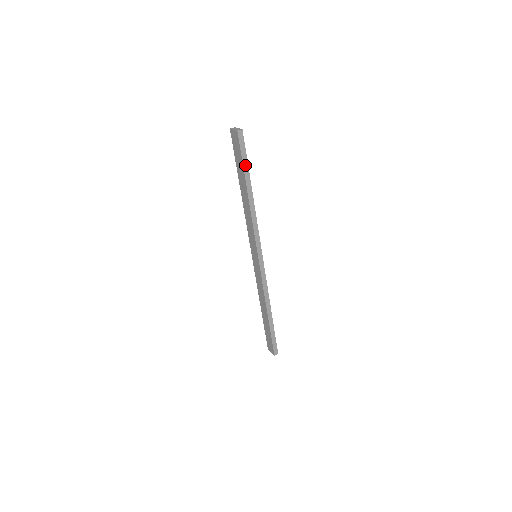
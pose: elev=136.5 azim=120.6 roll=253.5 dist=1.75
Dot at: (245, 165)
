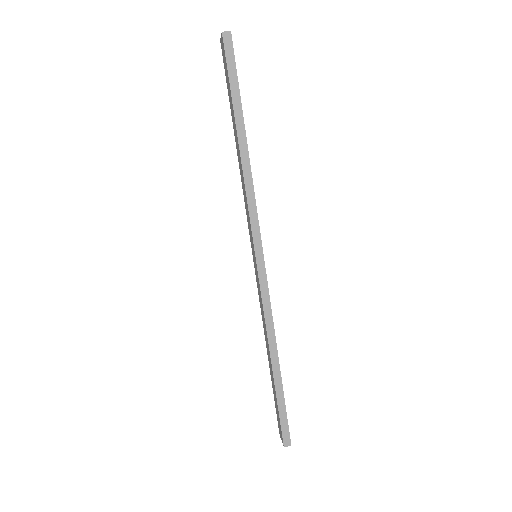
Dot at: (234, 91)
